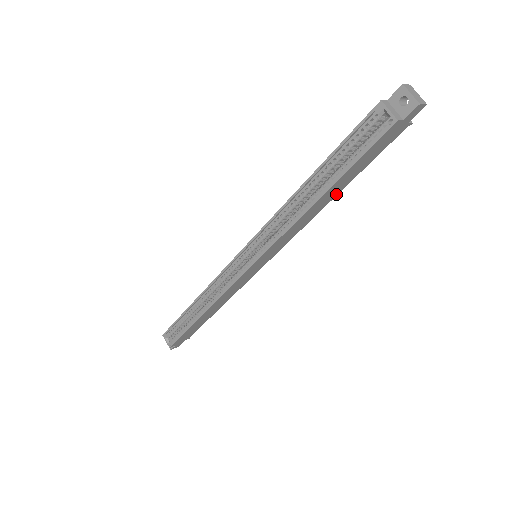
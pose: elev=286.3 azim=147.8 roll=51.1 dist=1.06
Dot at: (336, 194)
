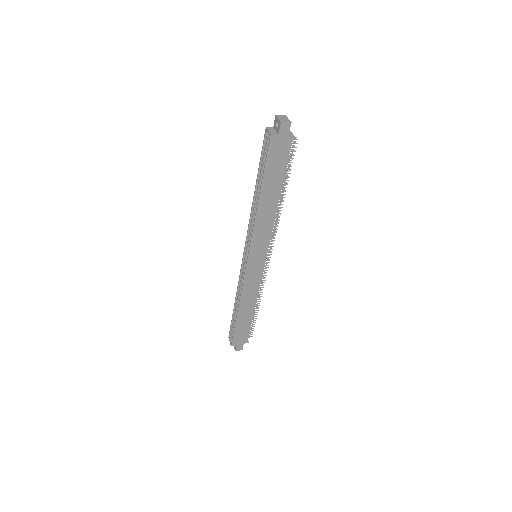
Dot at: (278, 197)
